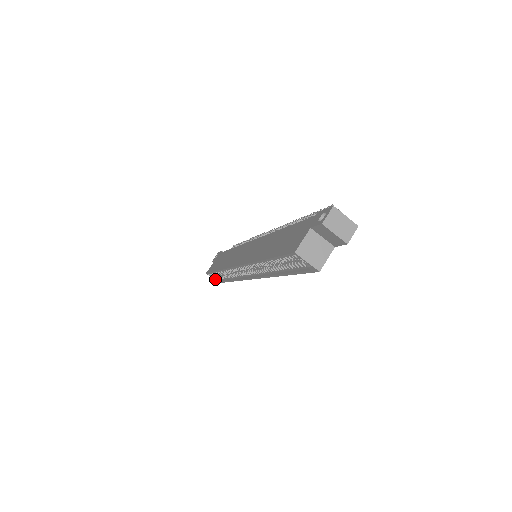
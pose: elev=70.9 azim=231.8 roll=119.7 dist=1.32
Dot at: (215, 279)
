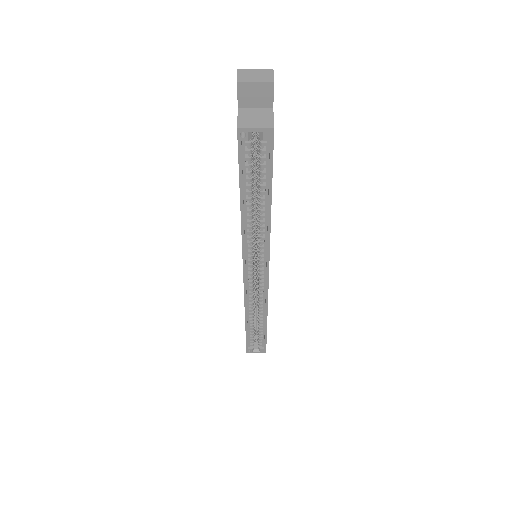
Dot at: (259, 351)
